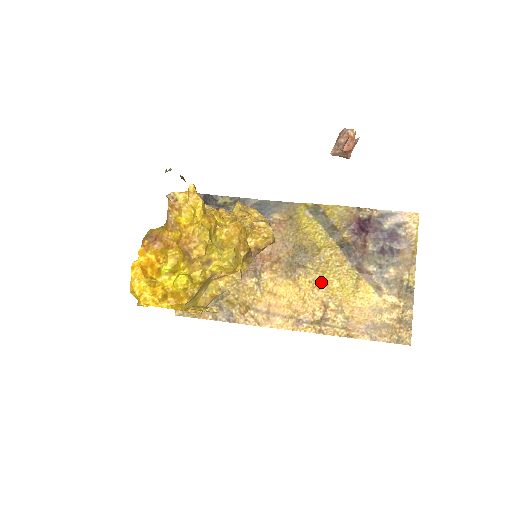
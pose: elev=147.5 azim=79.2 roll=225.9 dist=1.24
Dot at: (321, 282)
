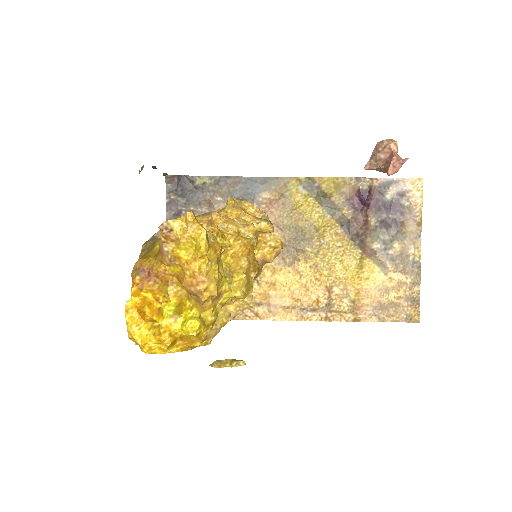
Dot at: (323, 266)
